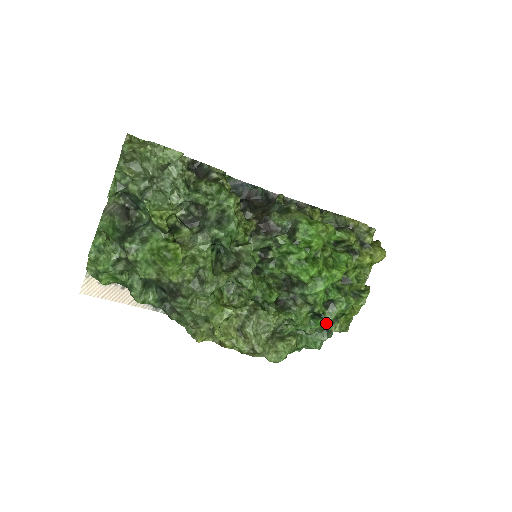
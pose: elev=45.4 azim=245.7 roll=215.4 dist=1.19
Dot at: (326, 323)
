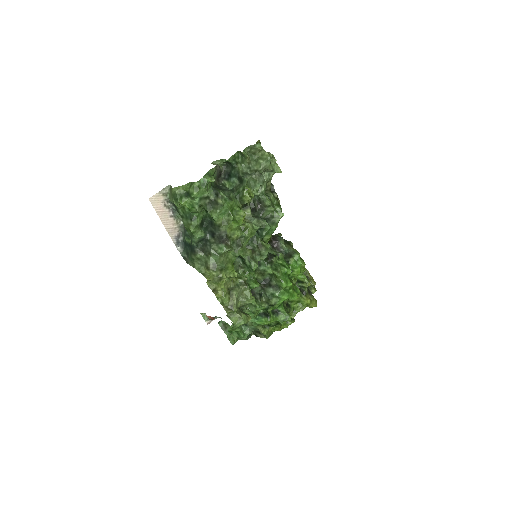
Dot at: (267, 322)
